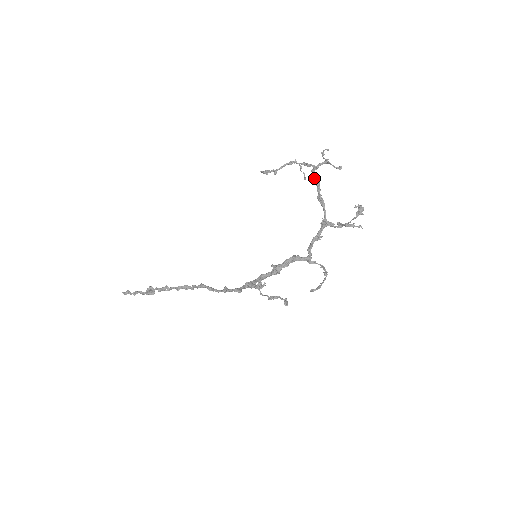
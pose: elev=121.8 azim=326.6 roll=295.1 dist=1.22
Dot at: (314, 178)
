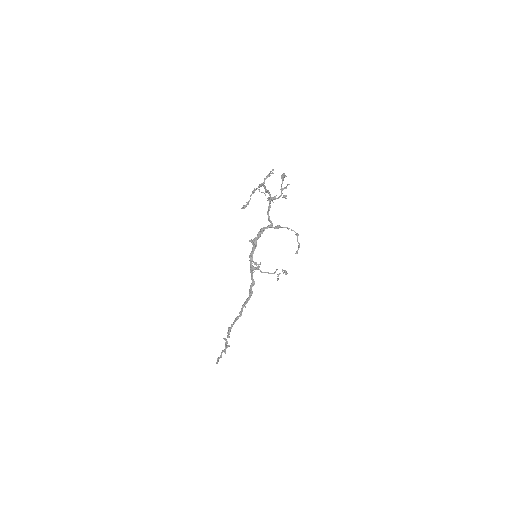
Dot at: occluded
